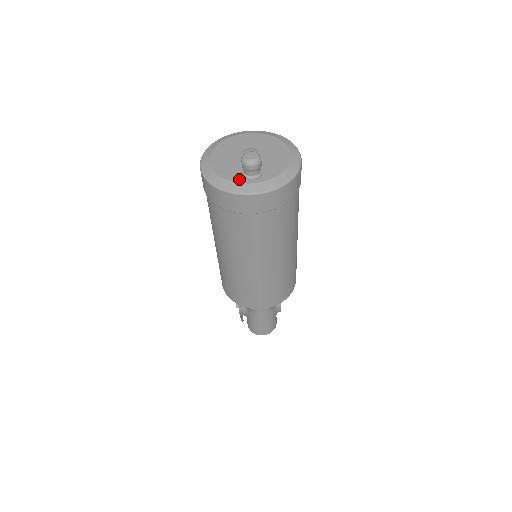
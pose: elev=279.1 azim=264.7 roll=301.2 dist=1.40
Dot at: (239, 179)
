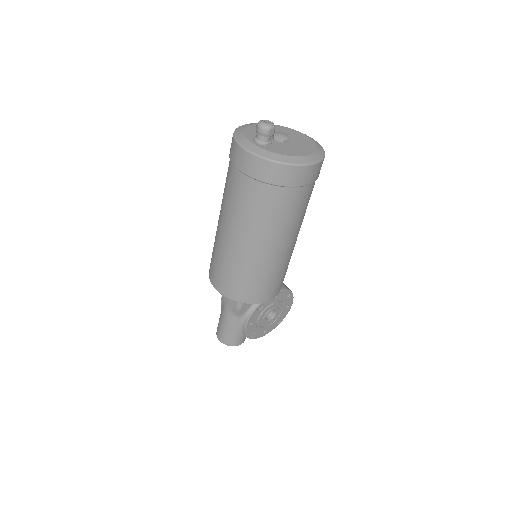
Dot at: (250, 137)
